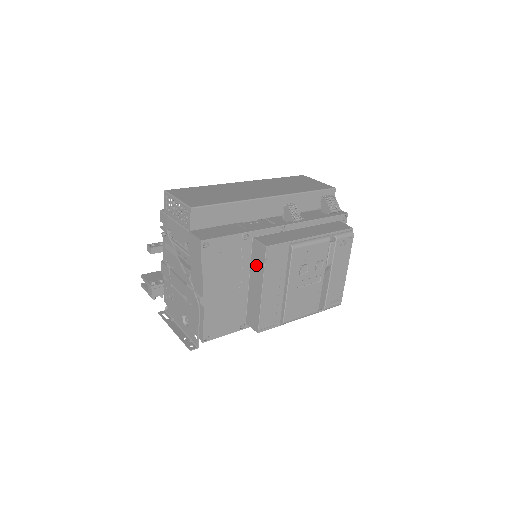
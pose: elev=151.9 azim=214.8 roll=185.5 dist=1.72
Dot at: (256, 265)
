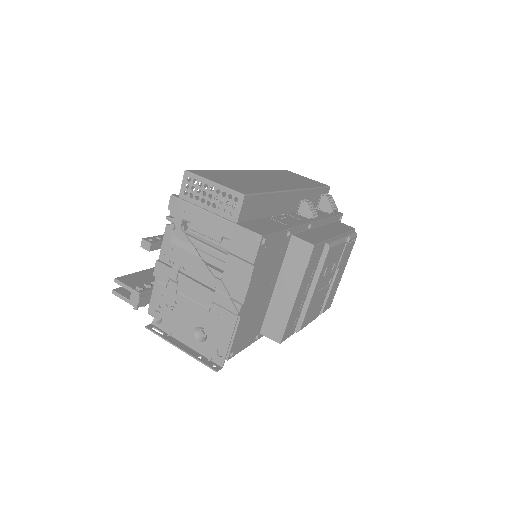
Dot at: (292, 266)
